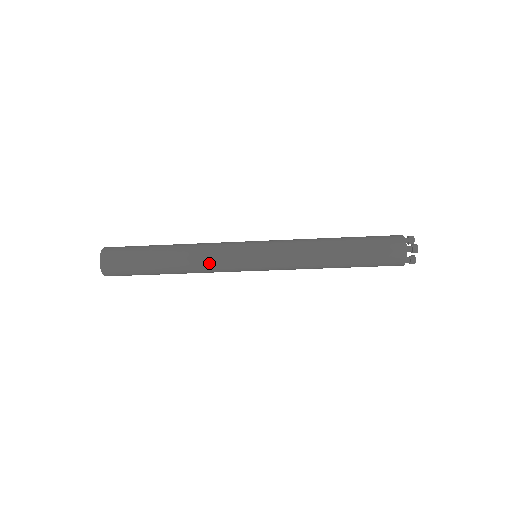
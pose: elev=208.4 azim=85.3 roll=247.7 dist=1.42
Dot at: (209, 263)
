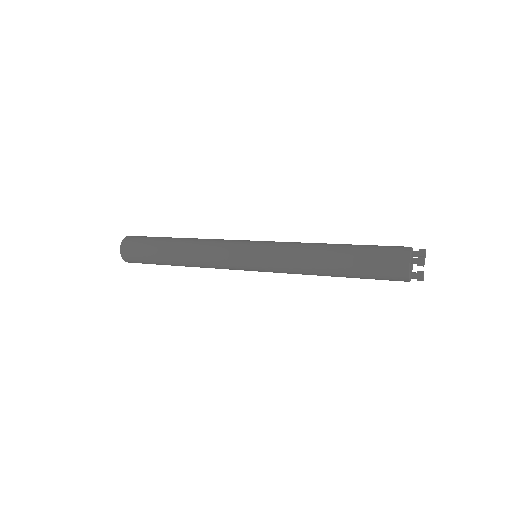
Dot at: (208, 255)
